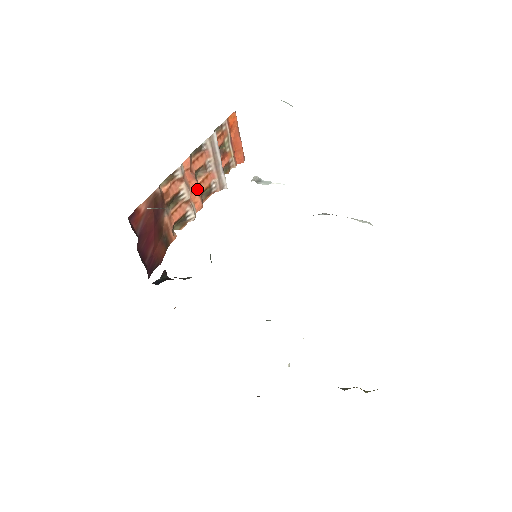
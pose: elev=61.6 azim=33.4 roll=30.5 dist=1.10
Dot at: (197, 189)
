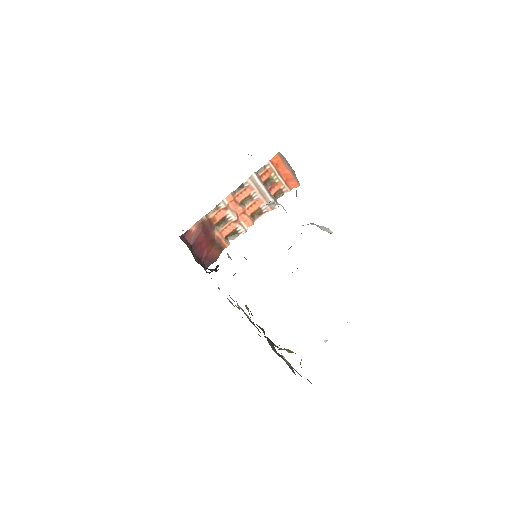
Dot at: (245, 212)
